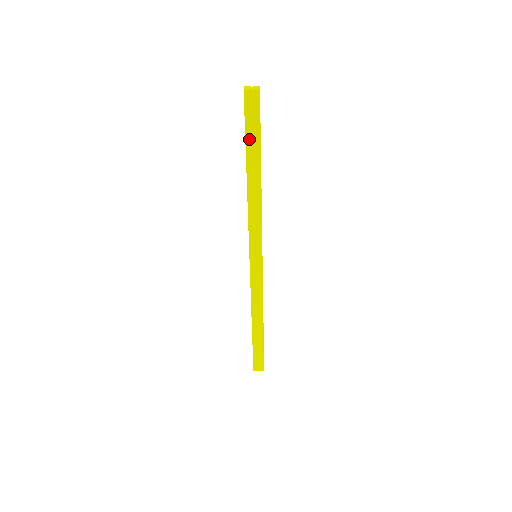
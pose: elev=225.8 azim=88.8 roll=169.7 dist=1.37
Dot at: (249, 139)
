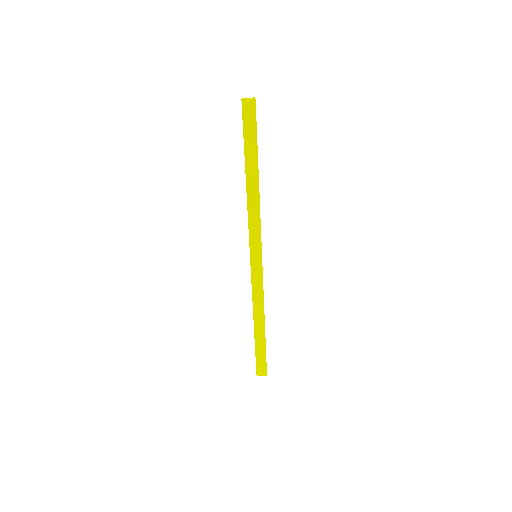
Dot at: (247, 143)
